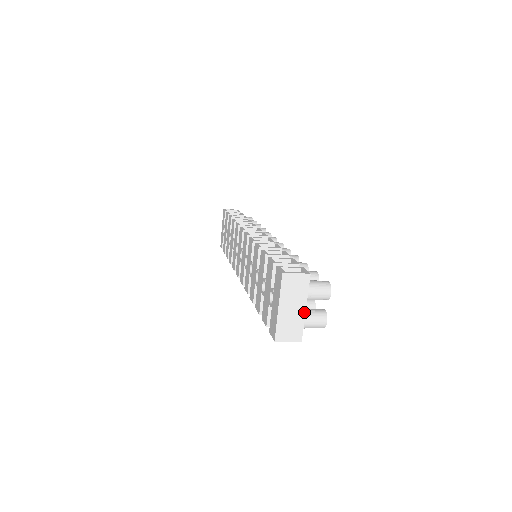
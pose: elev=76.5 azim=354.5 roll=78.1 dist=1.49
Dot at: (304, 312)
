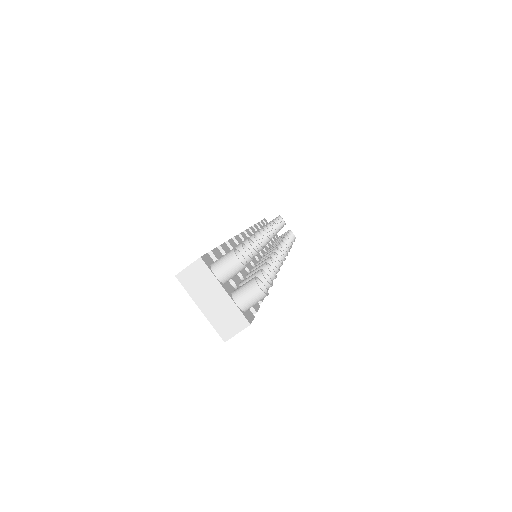
Dot at: (227, 296)
